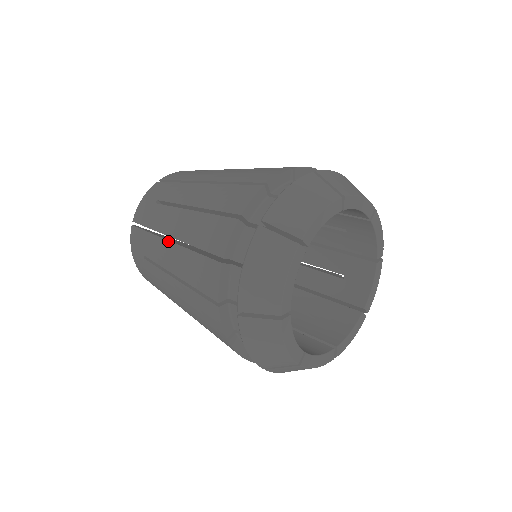
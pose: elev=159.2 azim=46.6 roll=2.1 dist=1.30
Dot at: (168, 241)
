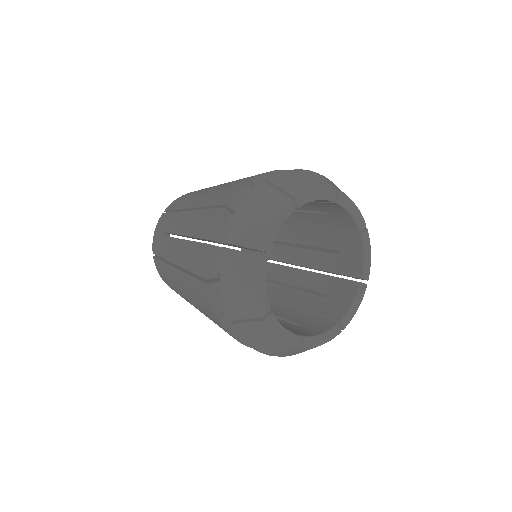
Dot at: (187, 211)
